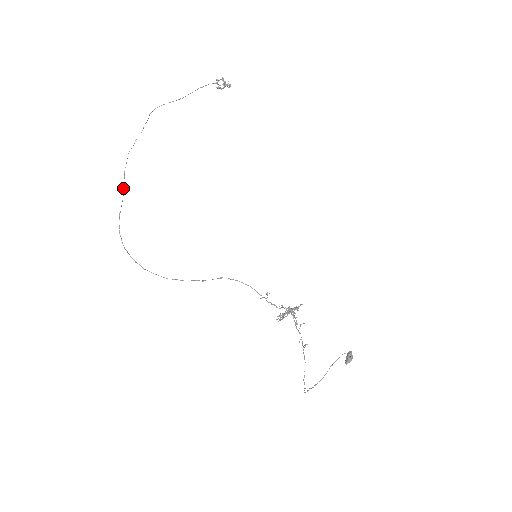
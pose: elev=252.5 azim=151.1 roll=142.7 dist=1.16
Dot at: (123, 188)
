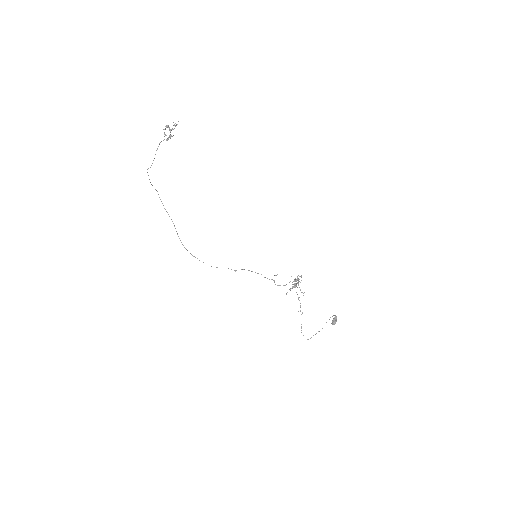
Dot at: occluded
